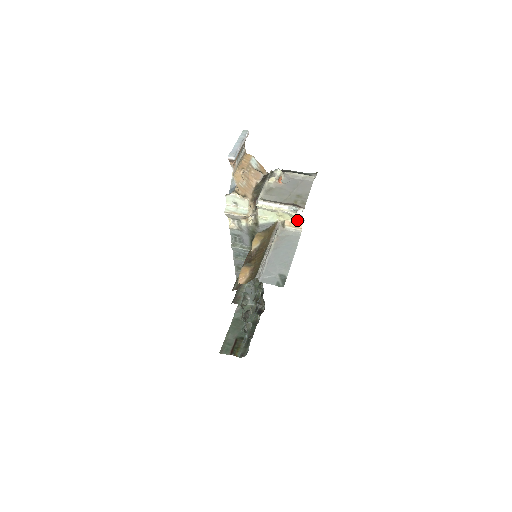
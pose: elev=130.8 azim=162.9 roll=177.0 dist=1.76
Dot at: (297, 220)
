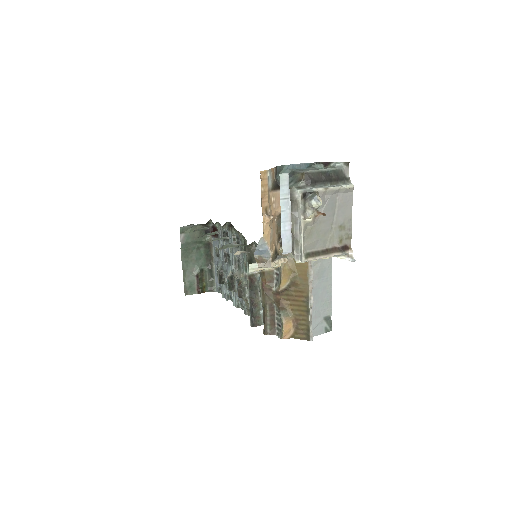
Dot at: occluded
